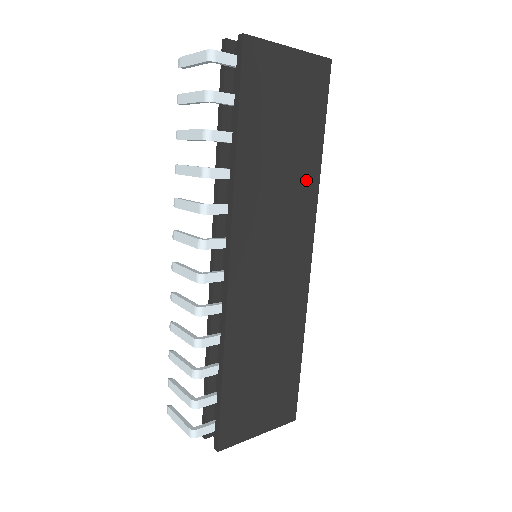
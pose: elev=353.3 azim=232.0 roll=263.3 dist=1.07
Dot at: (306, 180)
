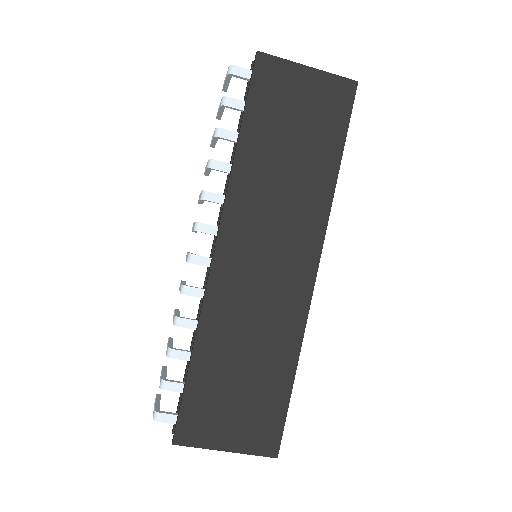
Dot at: (316, 189)
